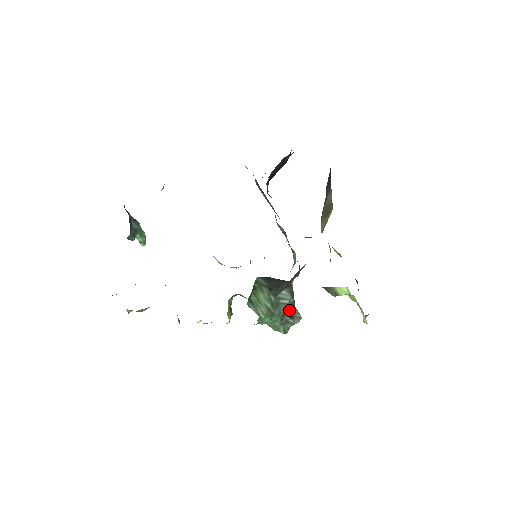
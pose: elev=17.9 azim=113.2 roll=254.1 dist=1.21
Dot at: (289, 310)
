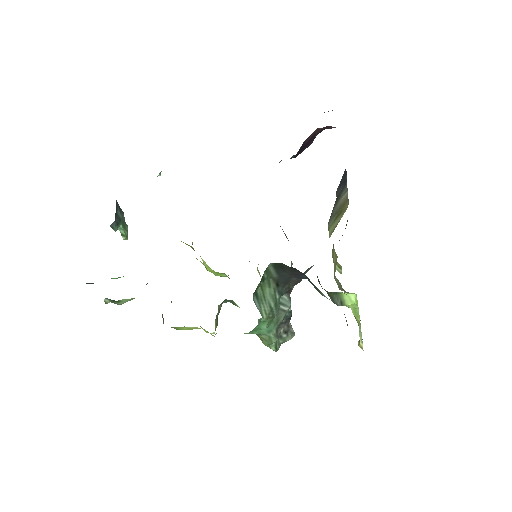
Dot at: (285, 321)
